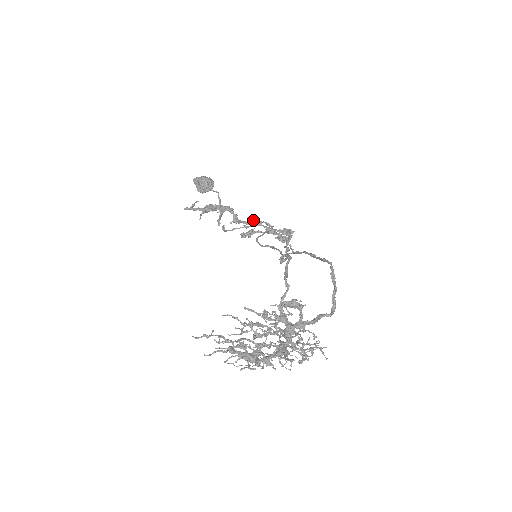
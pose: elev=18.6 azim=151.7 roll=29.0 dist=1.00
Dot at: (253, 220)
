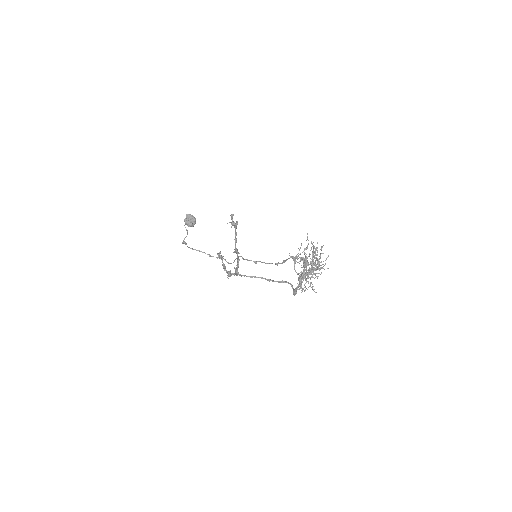
Dot at: (237, 249)
